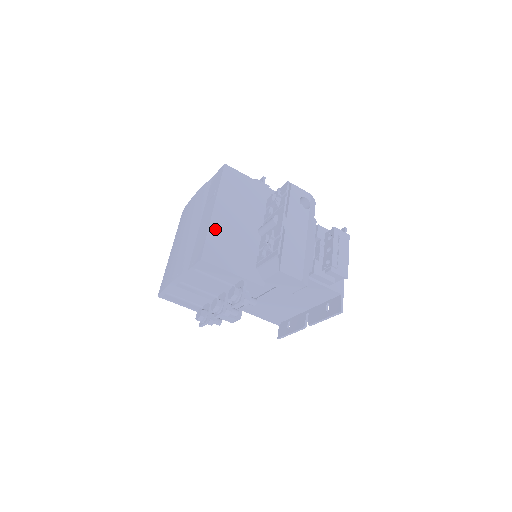
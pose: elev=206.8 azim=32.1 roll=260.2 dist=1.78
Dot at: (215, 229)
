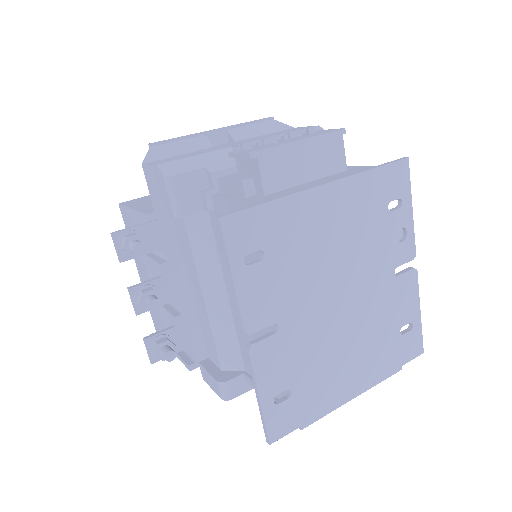
Dot at: occluded
